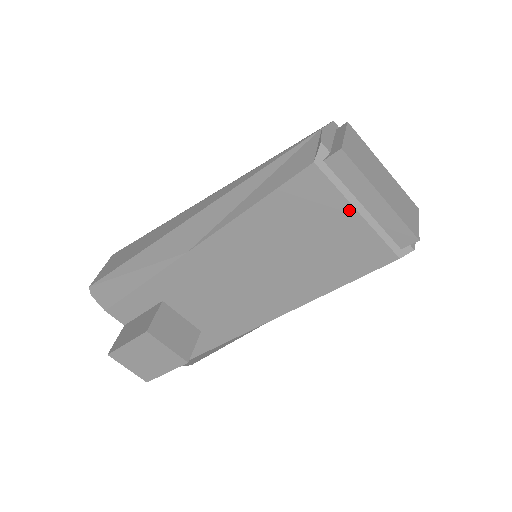
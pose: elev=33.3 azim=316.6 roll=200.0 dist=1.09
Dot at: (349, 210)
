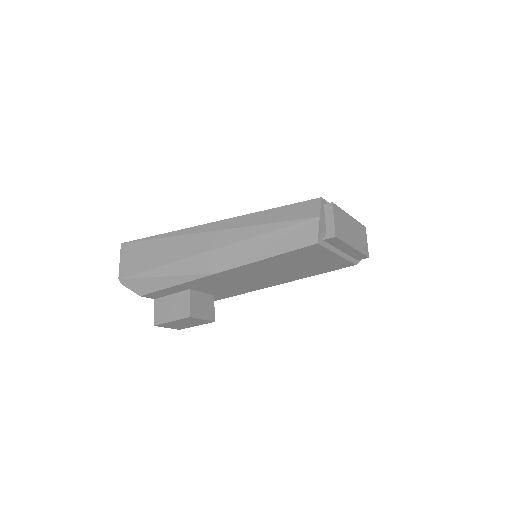
Dot at: (333, 255)
